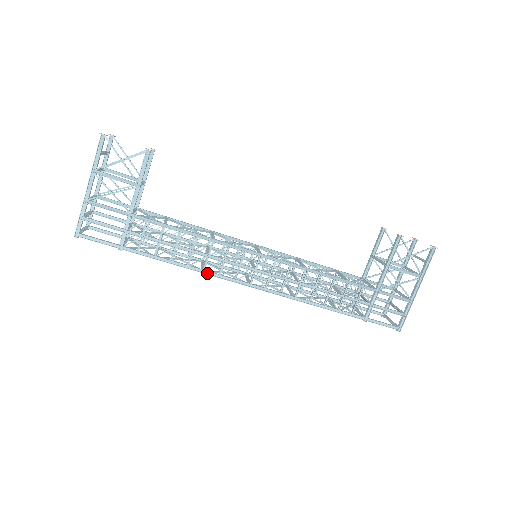
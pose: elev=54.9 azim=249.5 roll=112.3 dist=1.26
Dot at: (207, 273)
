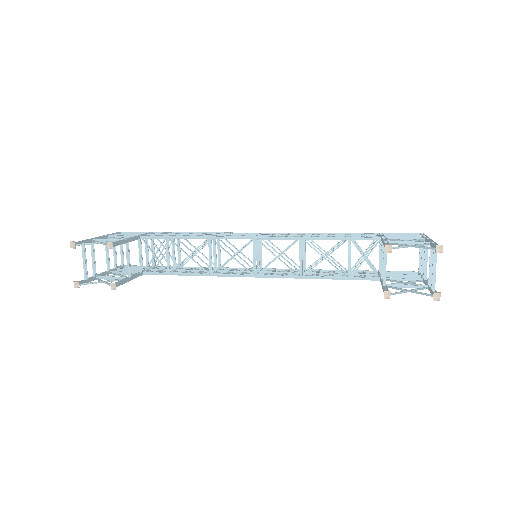
Dot at: (223, 269)
